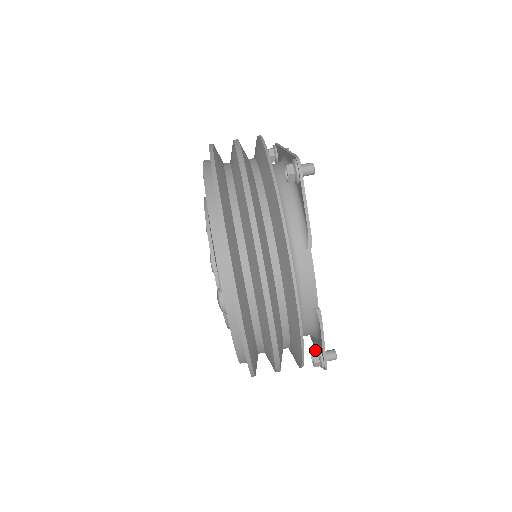
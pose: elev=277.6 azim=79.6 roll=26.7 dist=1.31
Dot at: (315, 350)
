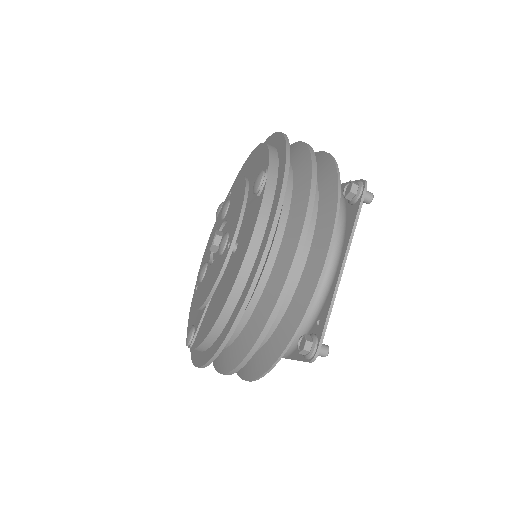
Dot at: occluded
